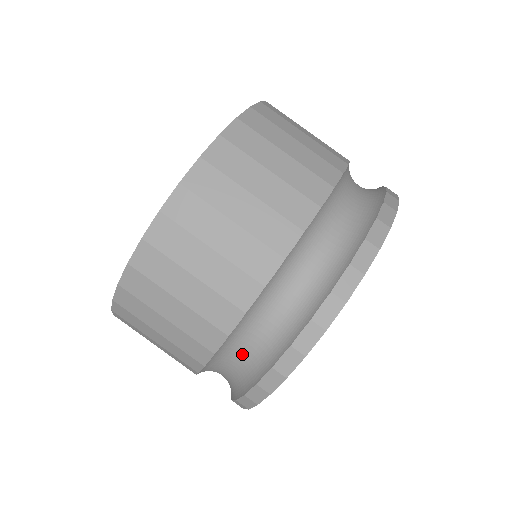
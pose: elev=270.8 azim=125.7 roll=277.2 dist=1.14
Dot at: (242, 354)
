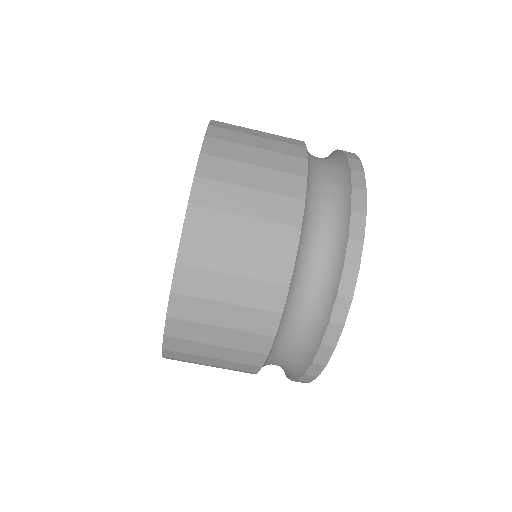
Dot at: occluded
